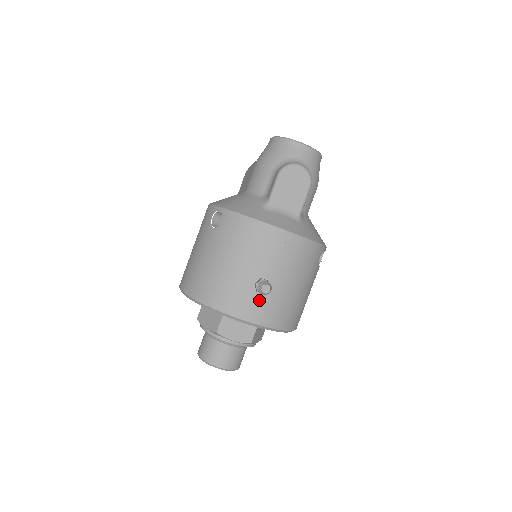
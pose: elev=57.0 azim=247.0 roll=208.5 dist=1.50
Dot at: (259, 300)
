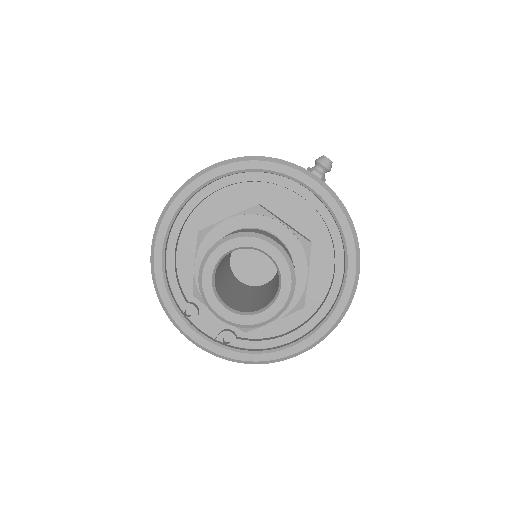
Dot at: occluded
